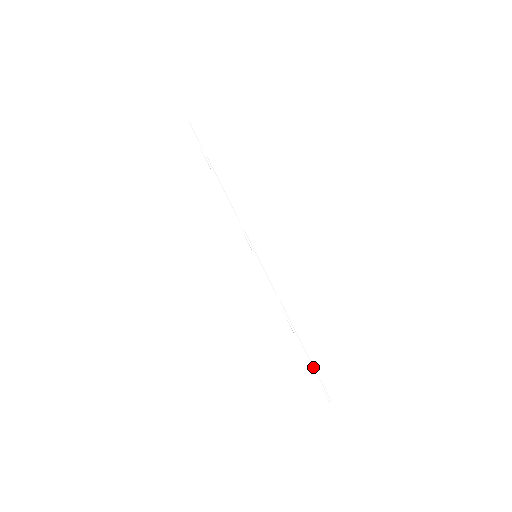
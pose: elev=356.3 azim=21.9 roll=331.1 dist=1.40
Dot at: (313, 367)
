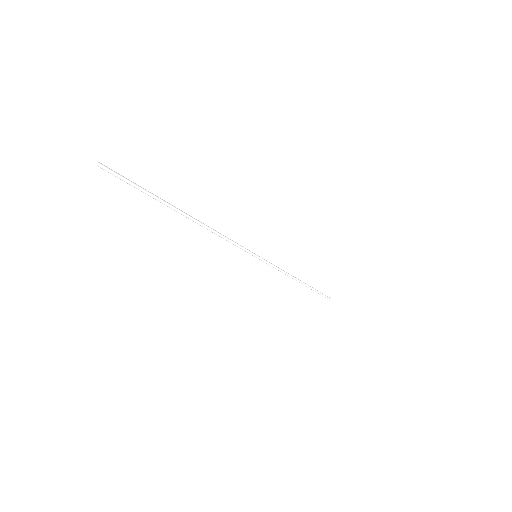
Dot at: (317, 291)
